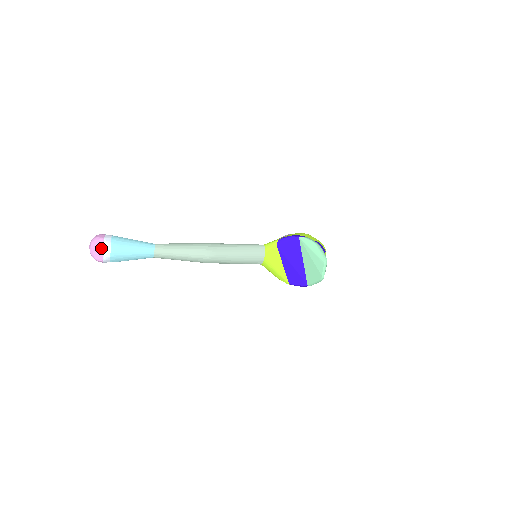
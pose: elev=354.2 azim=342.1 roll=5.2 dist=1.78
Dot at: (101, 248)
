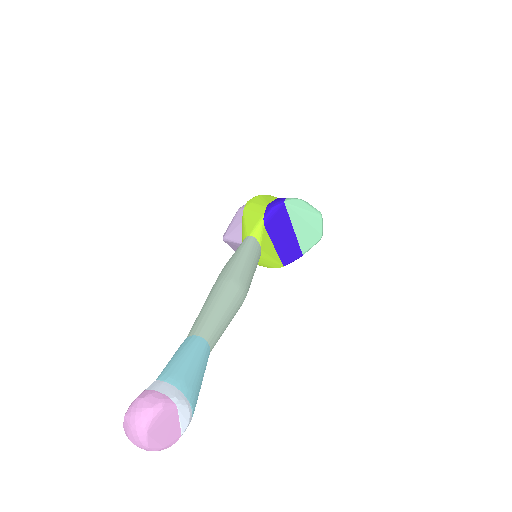
Dot at: (172, 419)
